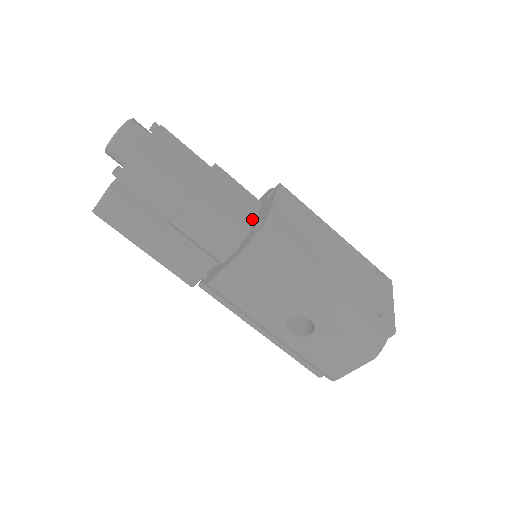
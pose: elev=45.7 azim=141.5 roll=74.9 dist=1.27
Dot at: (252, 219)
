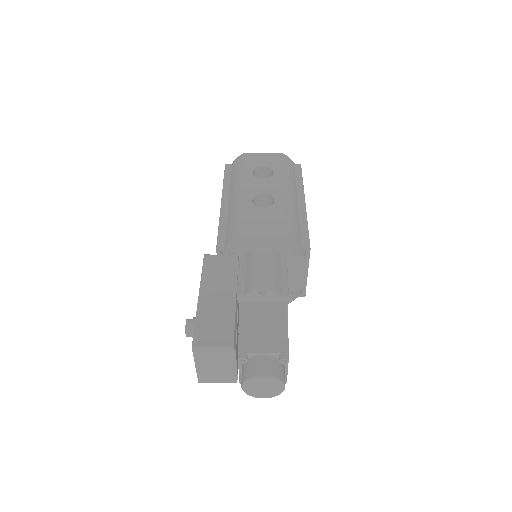
Dot at: occluded
